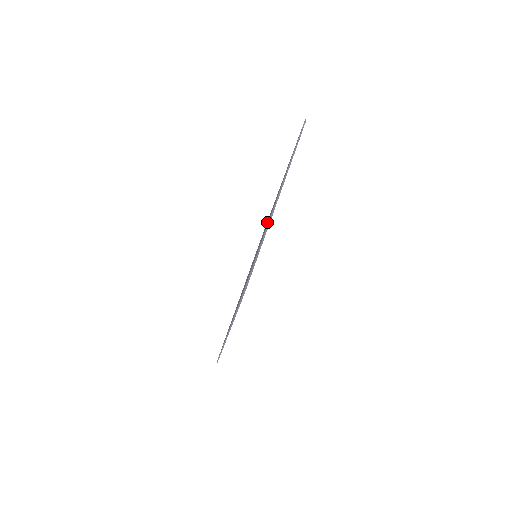
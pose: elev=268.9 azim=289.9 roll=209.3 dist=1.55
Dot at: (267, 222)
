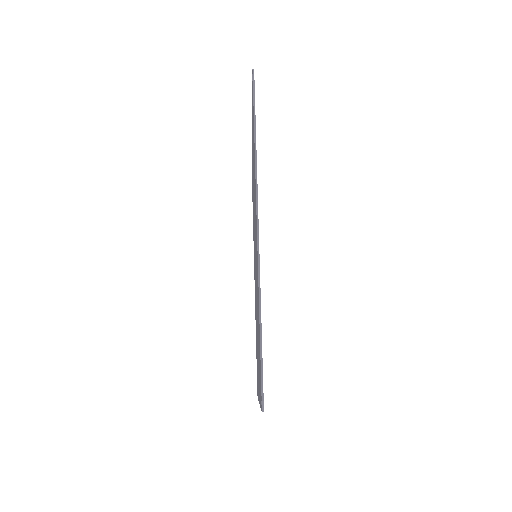
Dot at: (254, 248)
